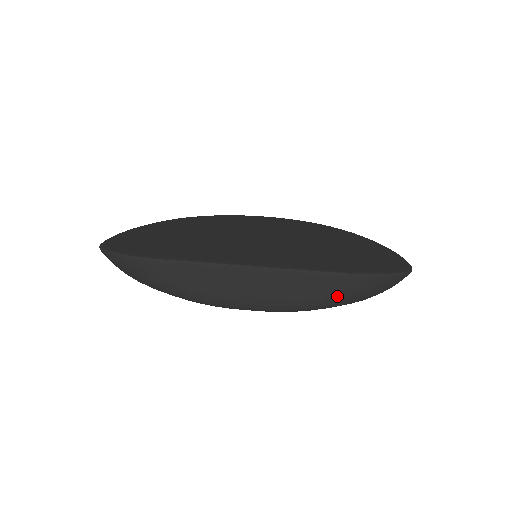
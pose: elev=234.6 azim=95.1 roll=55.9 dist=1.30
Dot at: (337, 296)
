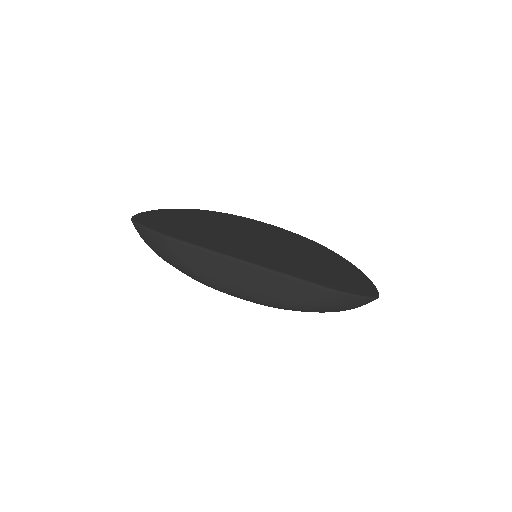
Dot at: (312, 303)
